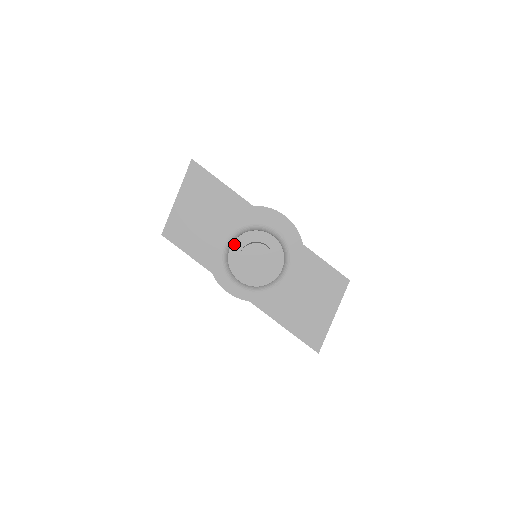
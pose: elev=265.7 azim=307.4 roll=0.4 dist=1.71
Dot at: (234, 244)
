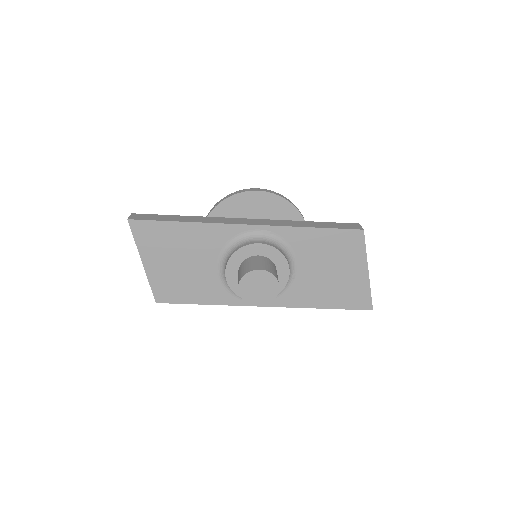
Dot at: (227, 274)
